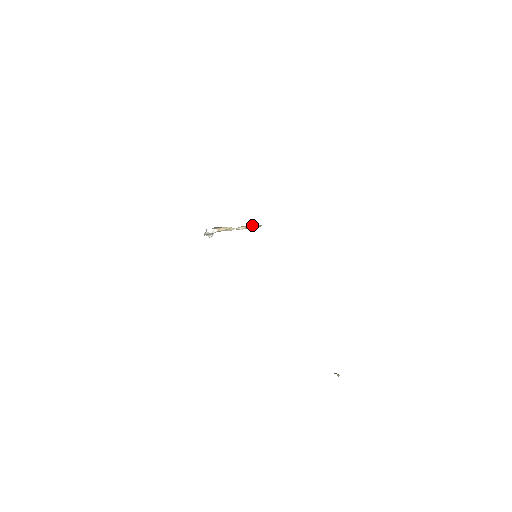
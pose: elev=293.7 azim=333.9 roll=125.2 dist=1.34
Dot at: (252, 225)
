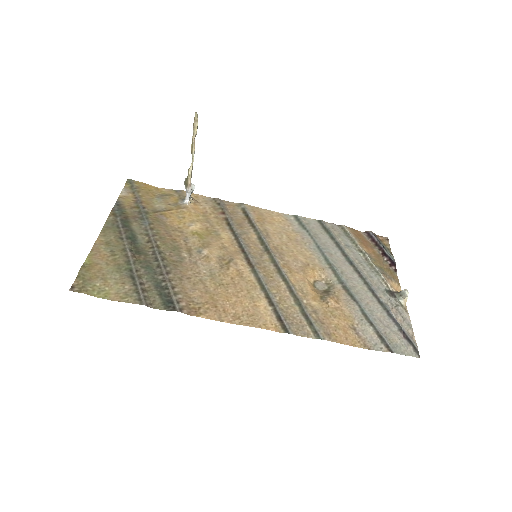
Dot at: (193, 132)
